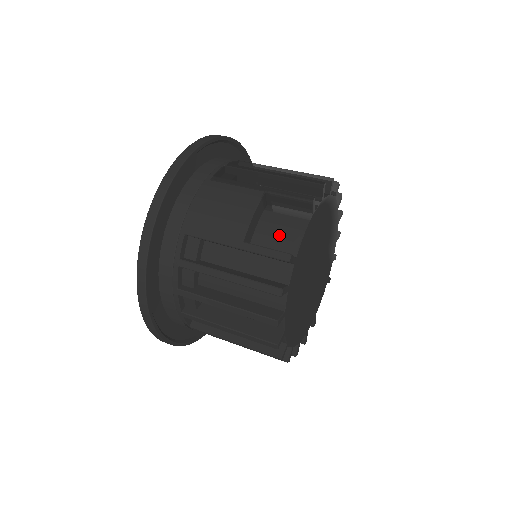
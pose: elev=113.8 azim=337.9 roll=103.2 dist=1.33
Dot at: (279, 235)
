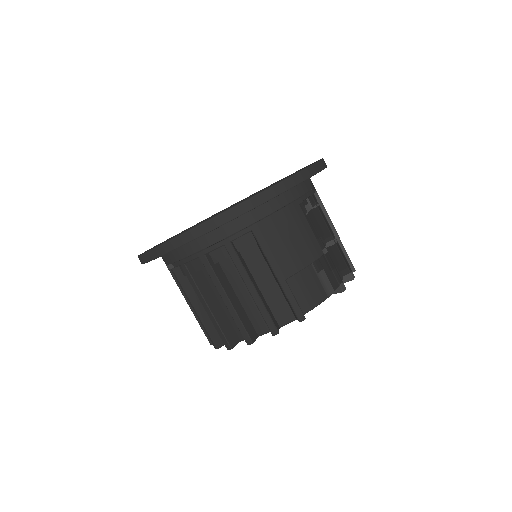
Dot at: (305, 291)
